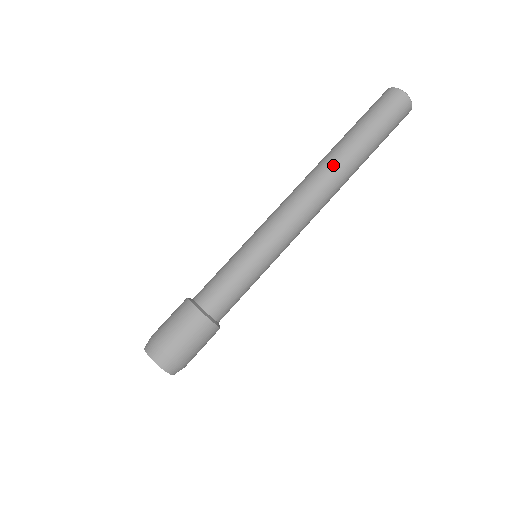
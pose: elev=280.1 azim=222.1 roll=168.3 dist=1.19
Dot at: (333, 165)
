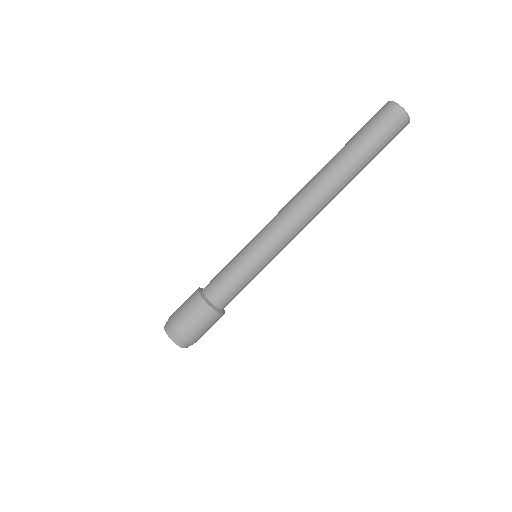
Dot at: (331, 184)
